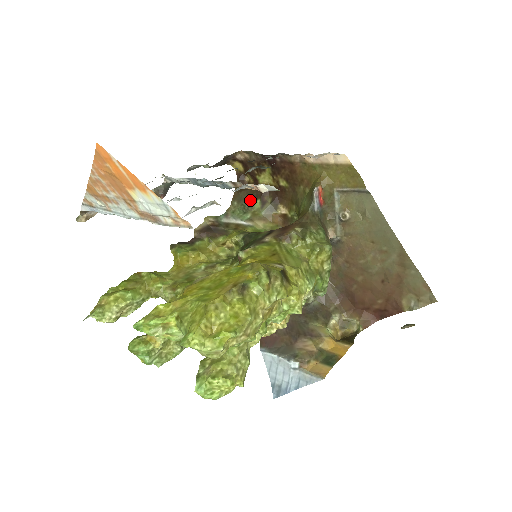
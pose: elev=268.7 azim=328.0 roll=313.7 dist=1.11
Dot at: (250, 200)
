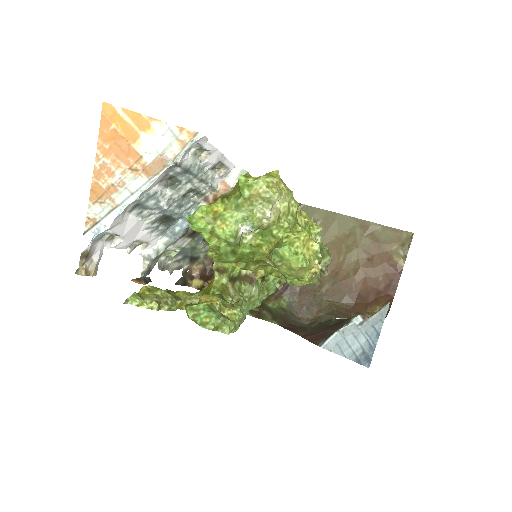
Dot at: occluded
